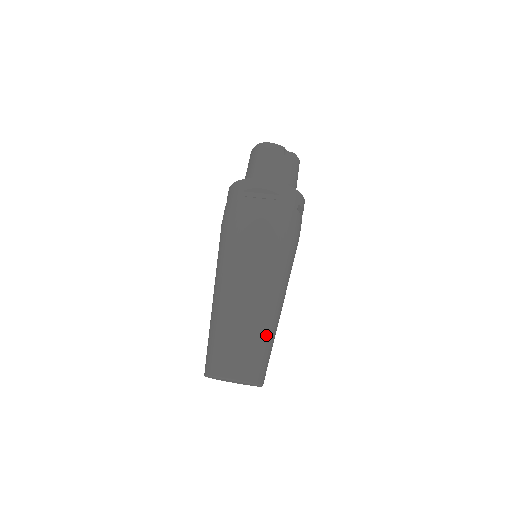
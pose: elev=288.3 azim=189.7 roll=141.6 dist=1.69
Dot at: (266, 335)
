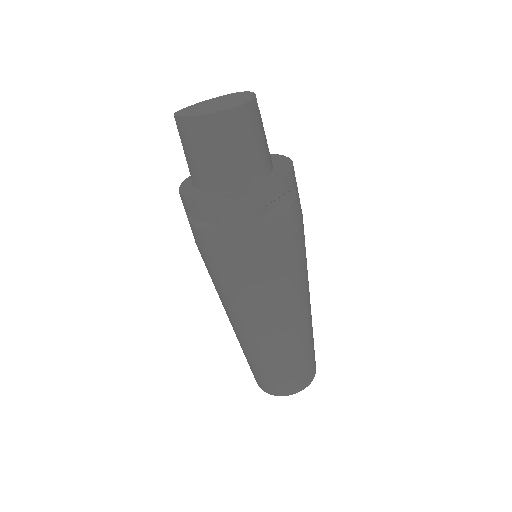
Dot at: occluded
